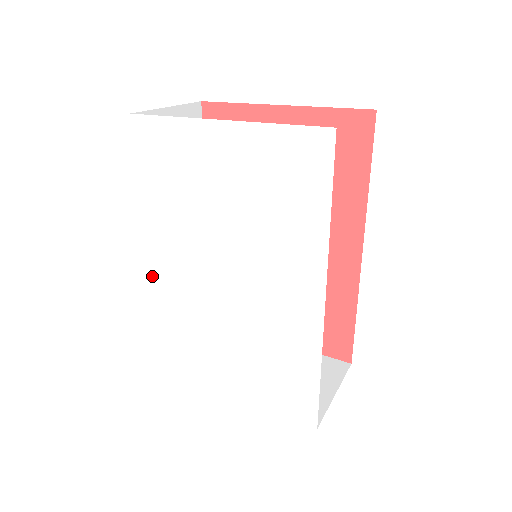
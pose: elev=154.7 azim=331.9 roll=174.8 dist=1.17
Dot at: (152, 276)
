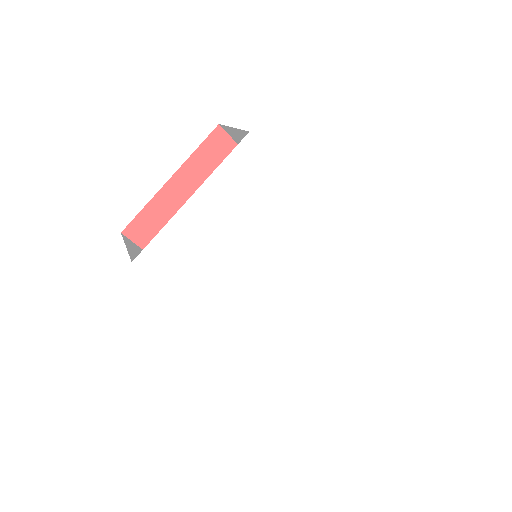
Dot at: (233, 334)
